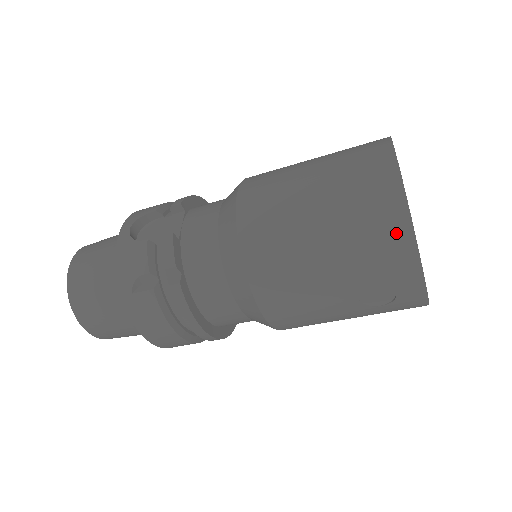
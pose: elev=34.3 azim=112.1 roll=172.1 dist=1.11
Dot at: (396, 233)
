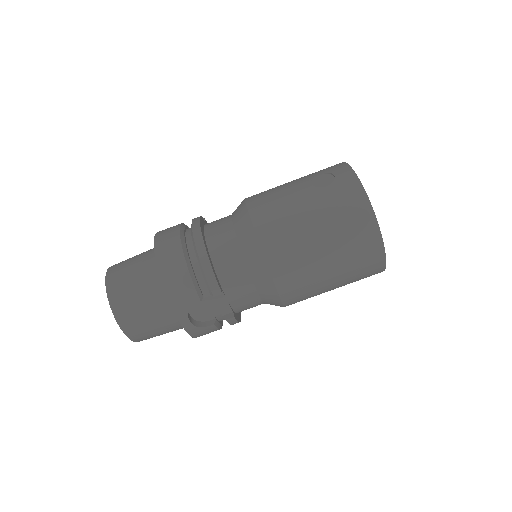
Dot at: occluded
